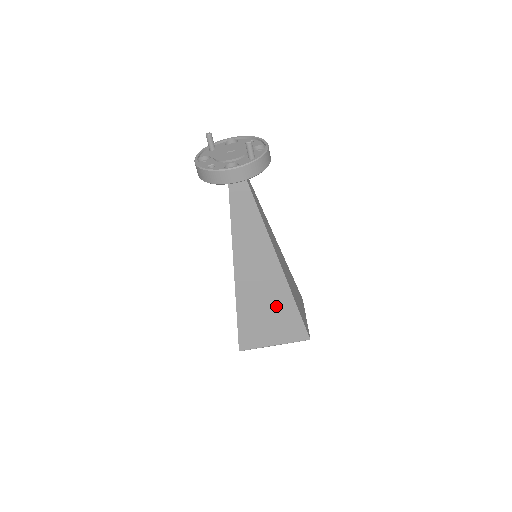
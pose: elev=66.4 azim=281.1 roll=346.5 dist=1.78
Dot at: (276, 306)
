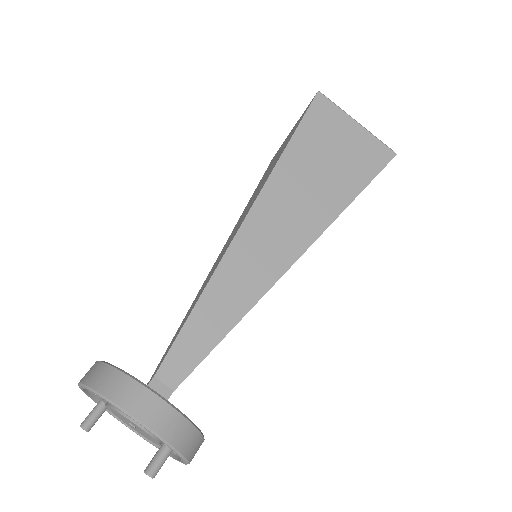
Dot at: occluded
